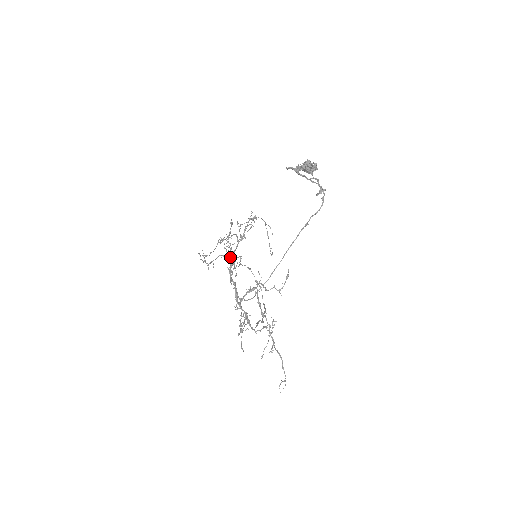
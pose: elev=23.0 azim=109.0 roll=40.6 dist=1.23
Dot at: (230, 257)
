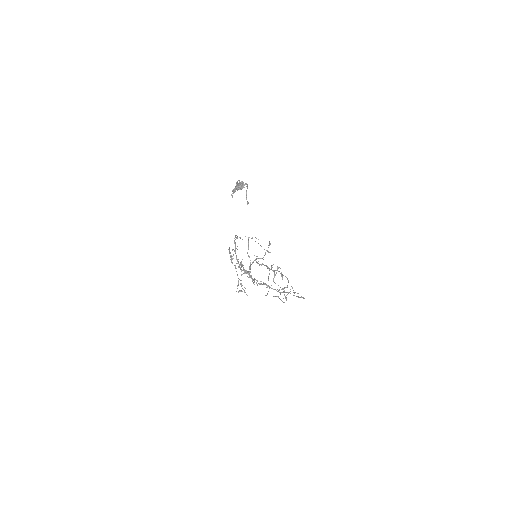
Dot at: occluded
